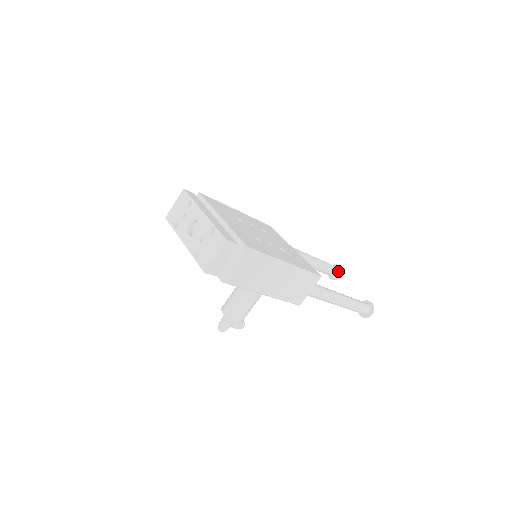
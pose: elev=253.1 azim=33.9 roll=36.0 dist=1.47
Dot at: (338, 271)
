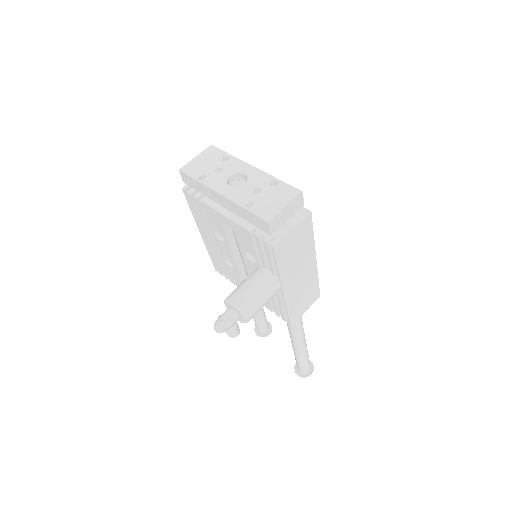
Dot at: (268, 327)
